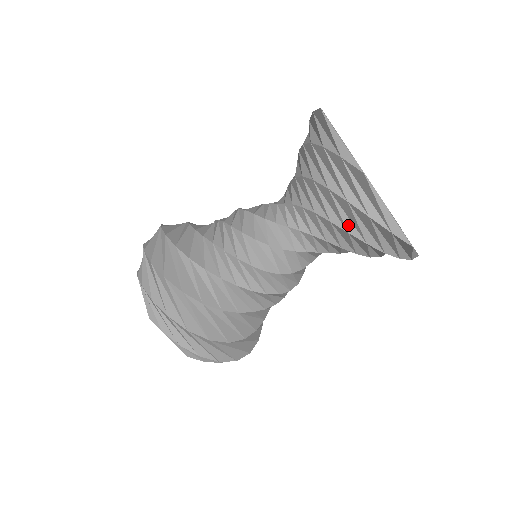
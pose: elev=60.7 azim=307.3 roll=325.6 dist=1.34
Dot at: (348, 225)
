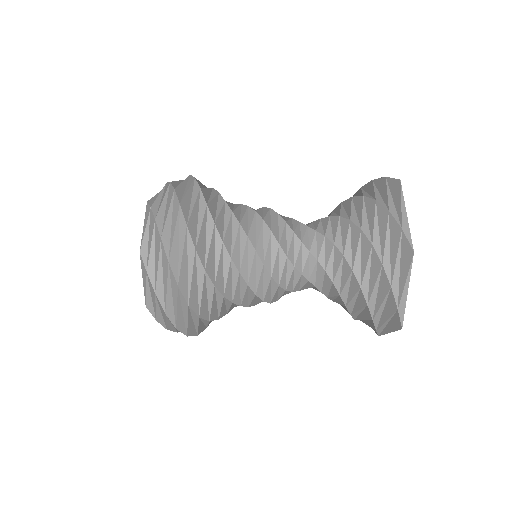
Dot at: (365, 282)
